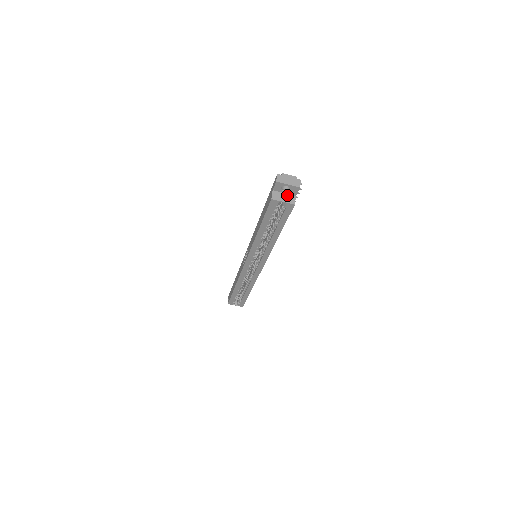
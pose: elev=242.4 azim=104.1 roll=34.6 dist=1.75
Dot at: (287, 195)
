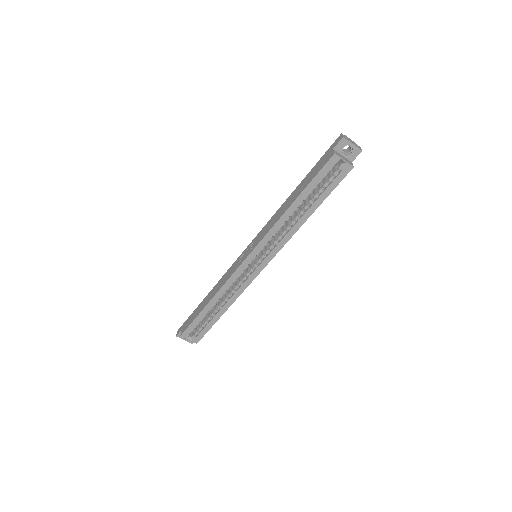
Dot at: (345, 158)
